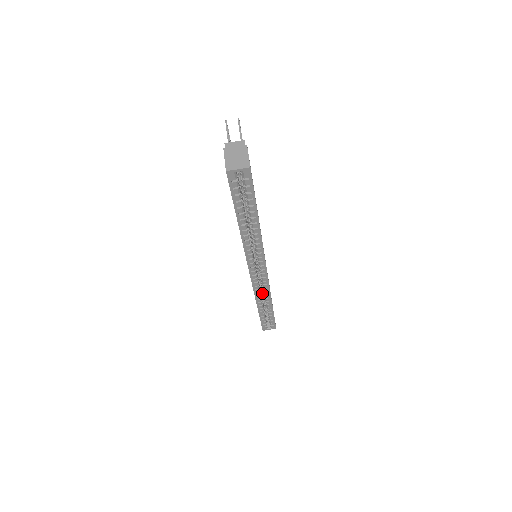
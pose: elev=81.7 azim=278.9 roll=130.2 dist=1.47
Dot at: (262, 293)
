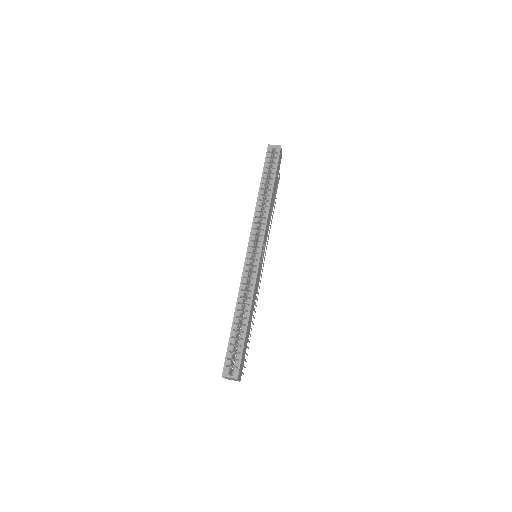
Dot at: occluded
